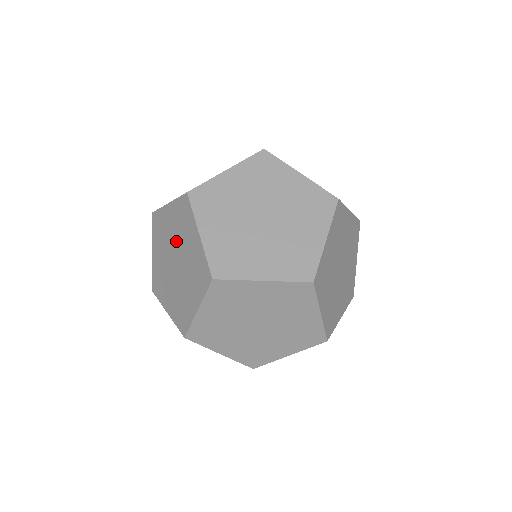
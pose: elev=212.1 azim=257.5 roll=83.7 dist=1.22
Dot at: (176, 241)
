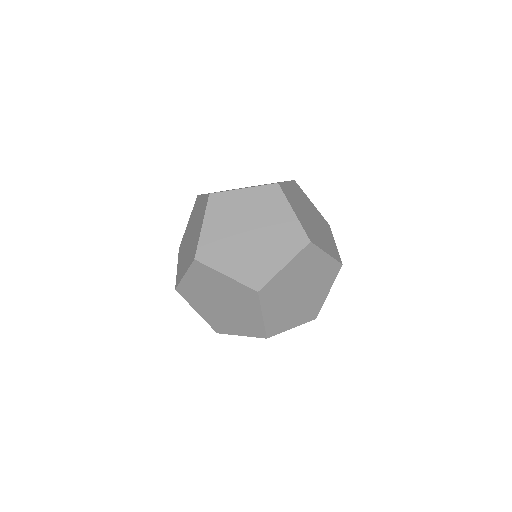
Dot at: (254, 216)
